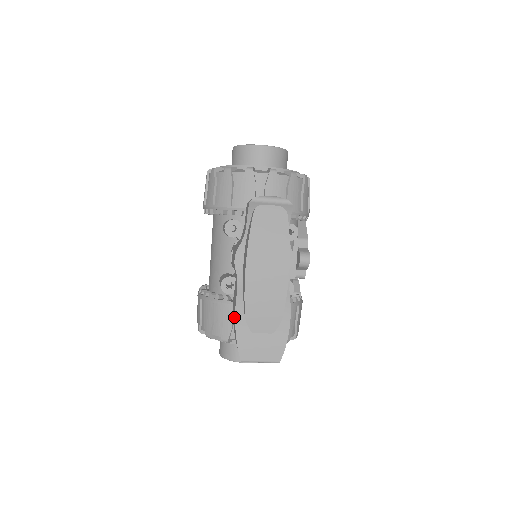
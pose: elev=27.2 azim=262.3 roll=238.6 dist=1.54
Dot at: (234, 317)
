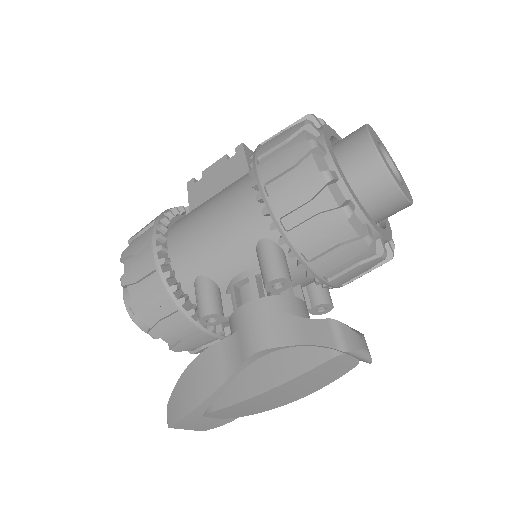
Dot at: (197, 393)
